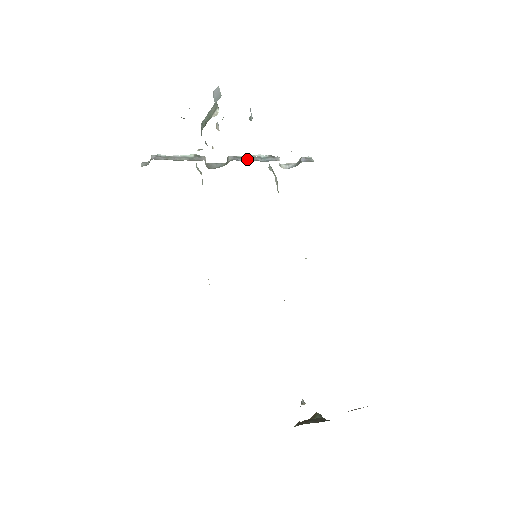
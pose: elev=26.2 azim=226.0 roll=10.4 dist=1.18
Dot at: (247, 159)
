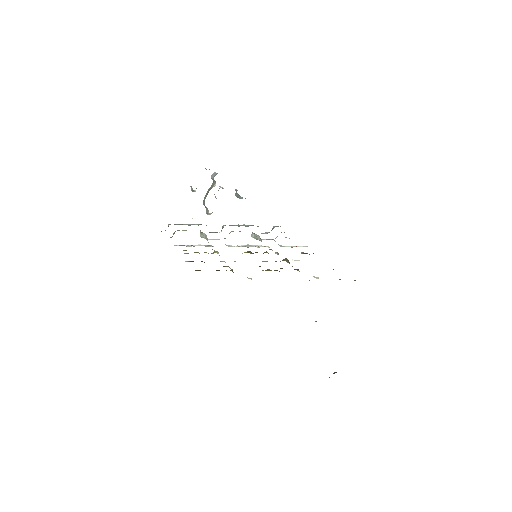
Dot at: occluded
